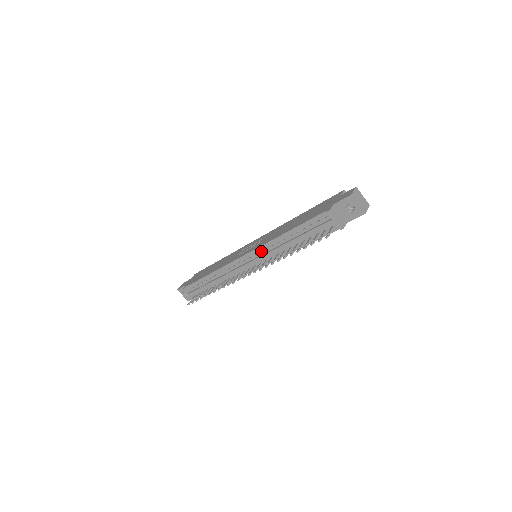
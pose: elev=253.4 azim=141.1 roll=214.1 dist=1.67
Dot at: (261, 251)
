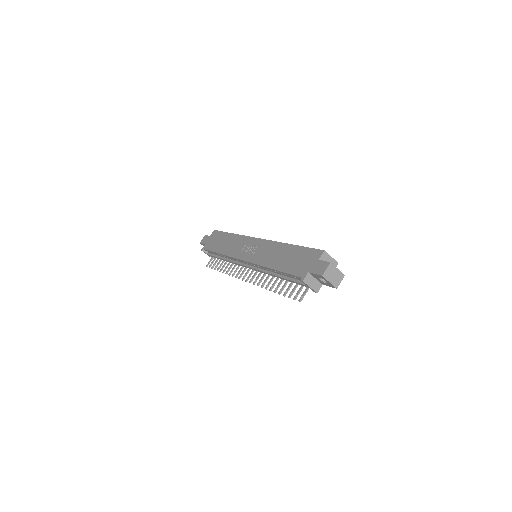
Dot at: (256, 265)
